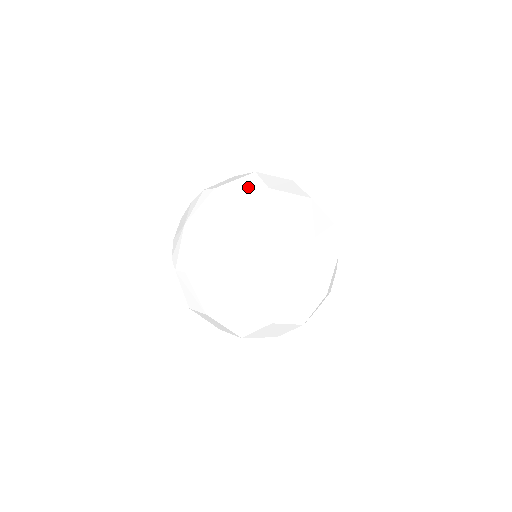
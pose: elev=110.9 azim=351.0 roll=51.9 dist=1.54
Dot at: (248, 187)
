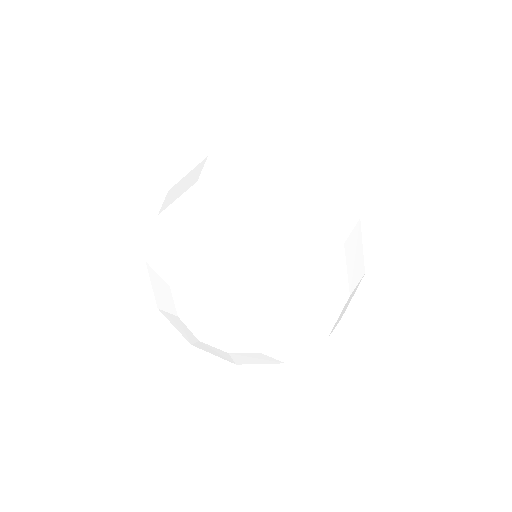
Dot at: (319, 244)
